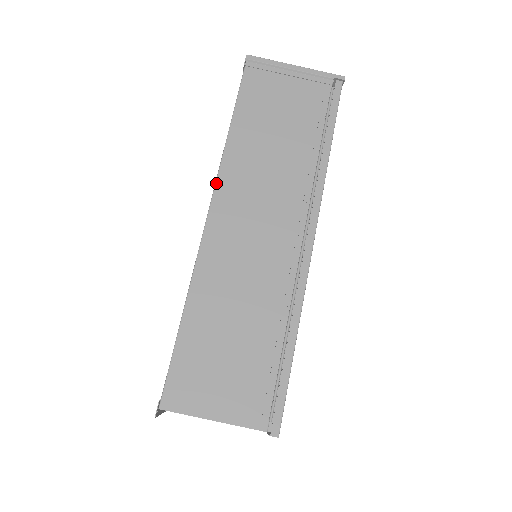
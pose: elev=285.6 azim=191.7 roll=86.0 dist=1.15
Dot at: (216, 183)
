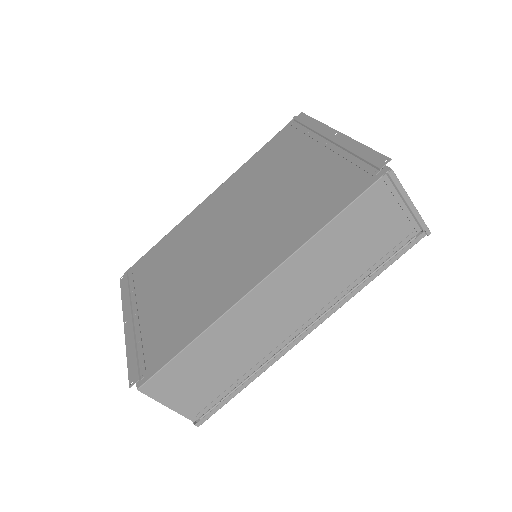
Dot at: (282, 265)
